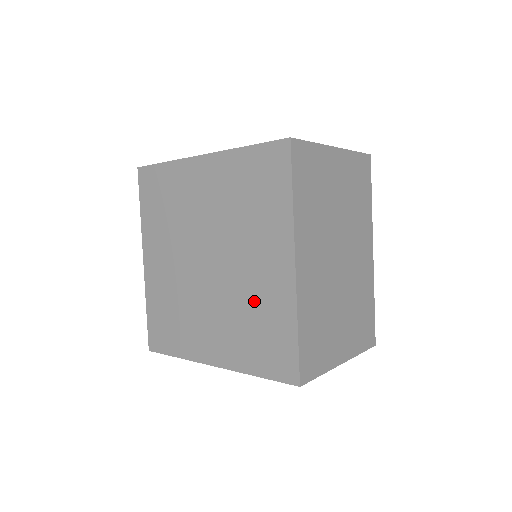
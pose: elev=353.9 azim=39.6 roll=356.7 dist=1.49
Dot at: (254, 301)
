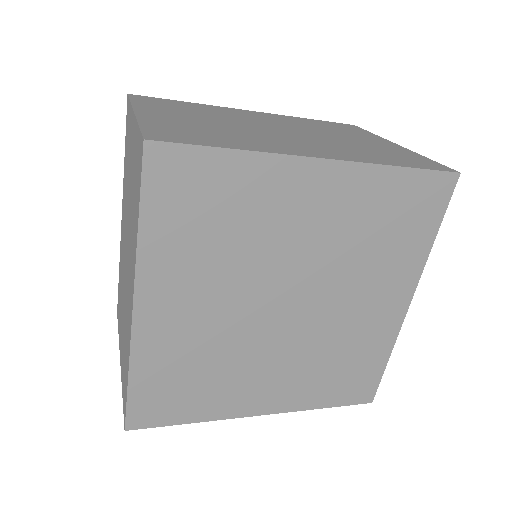
Dot at: (347, 341)
